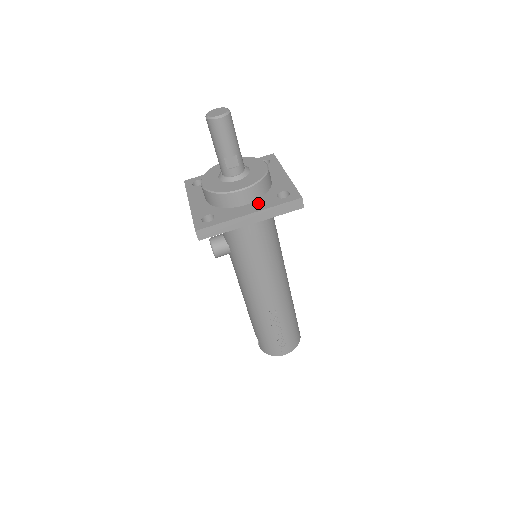
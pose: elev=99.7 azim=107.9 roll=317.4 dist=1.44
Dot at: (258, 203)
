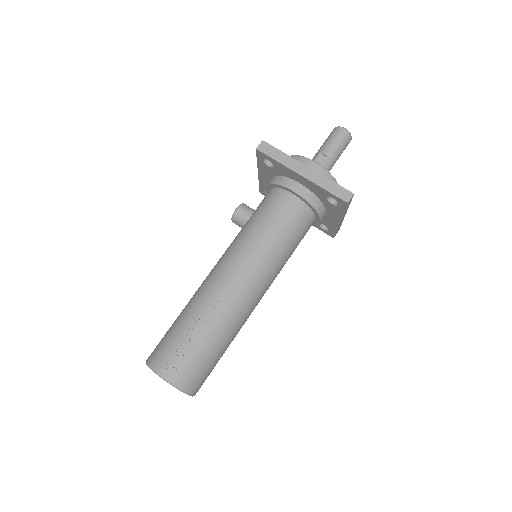
Dot at: occluded
